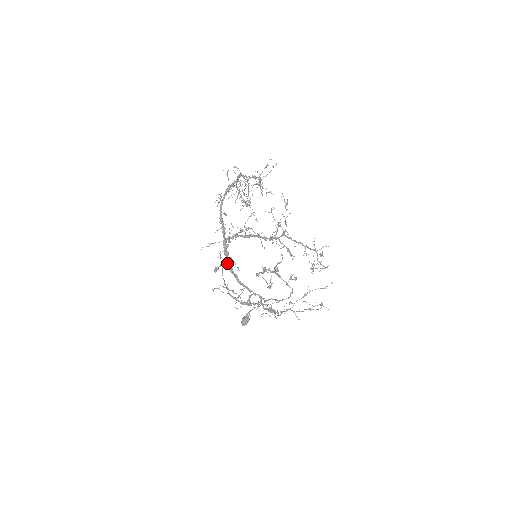
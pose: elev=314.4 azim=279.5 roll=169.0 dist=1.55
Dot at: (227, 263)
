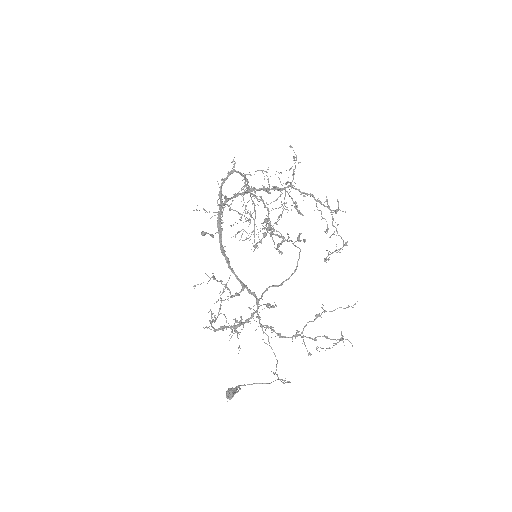
Dot at: (219, 239)
